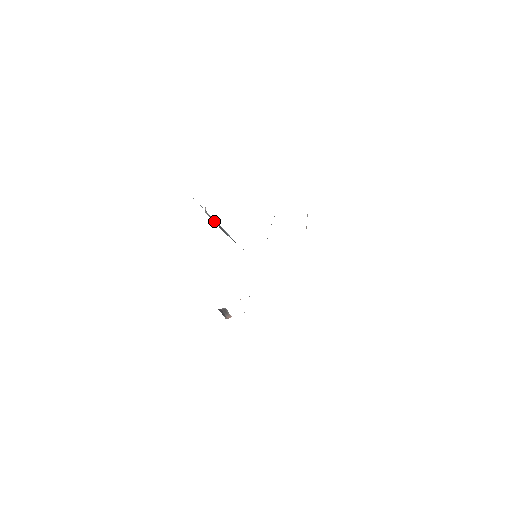
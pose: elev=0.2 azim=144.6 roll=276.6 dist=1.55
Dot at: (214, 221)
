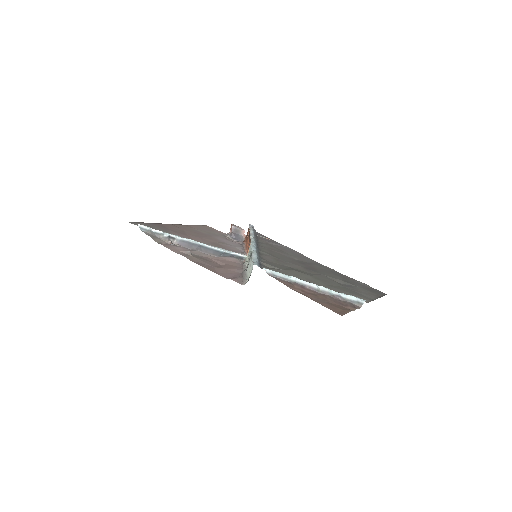
Dot at: (190, 246)
